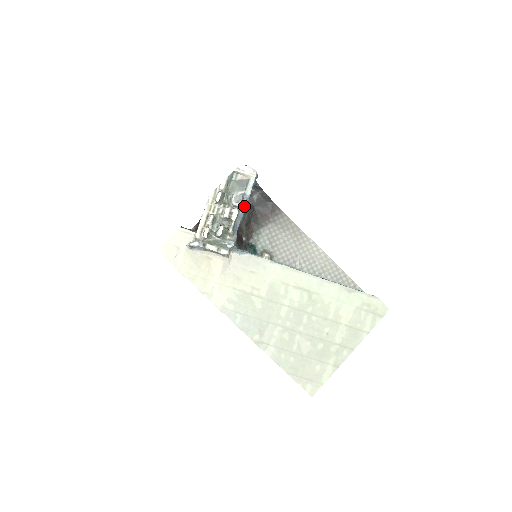
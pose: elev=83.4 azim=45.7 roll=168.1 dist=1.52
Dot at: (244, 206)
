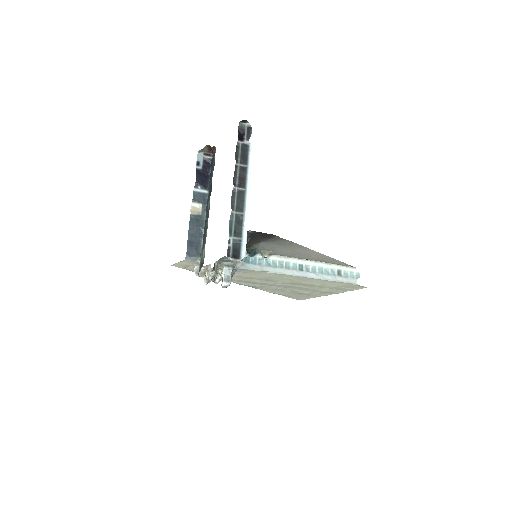
Dot at: (236, 270)
